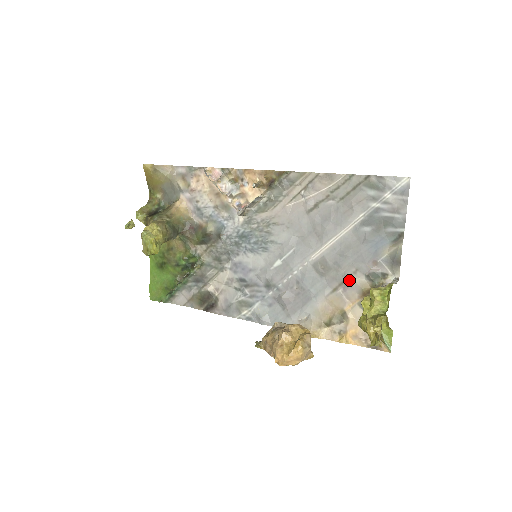
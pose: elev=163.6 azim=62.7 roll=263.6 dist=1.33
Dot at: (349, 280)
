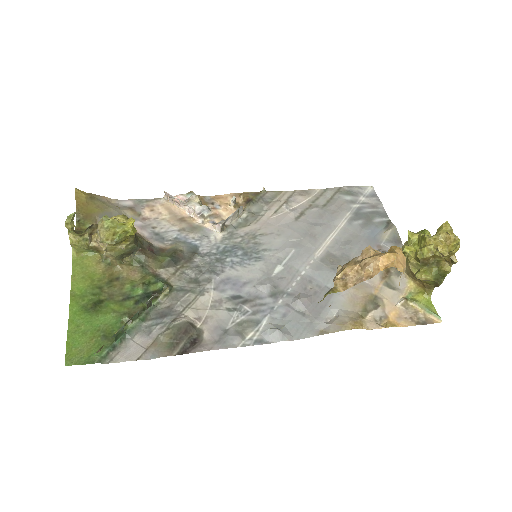
Dot at: occluded
